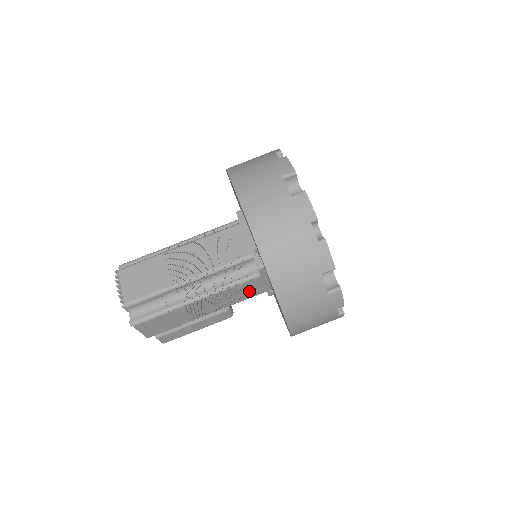
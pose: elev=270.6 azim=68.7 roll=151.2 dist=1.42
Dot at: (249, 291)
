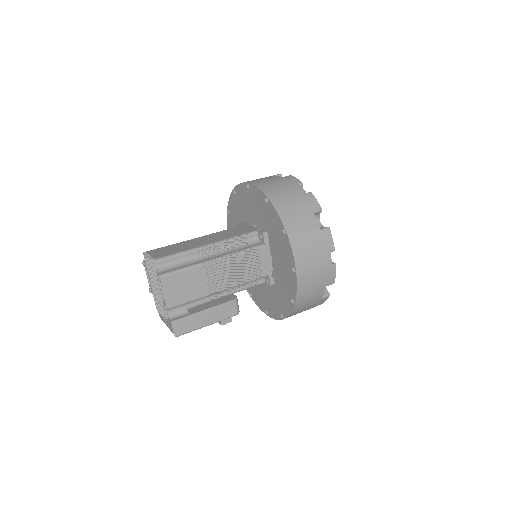
Dot at: (255, 267)
